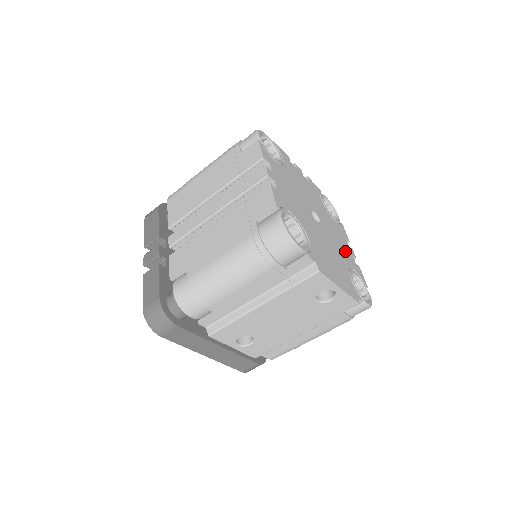
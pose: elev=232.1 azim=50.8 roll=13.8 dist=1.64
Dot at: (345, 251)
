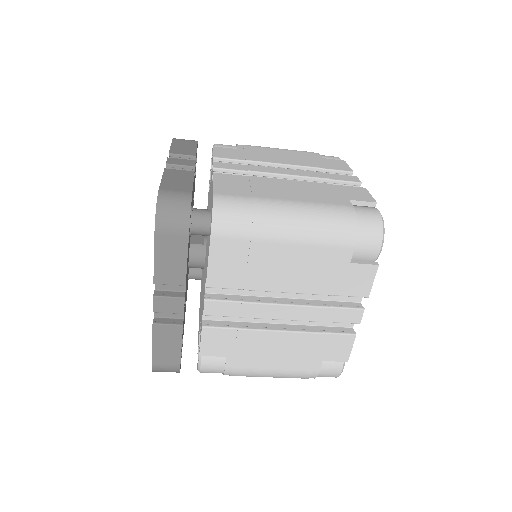
Dot at: occluded
